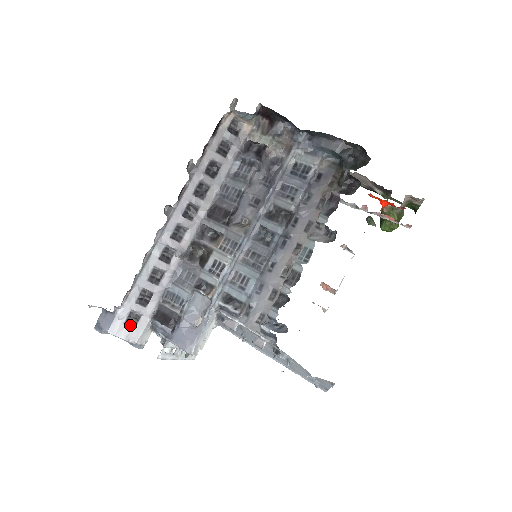
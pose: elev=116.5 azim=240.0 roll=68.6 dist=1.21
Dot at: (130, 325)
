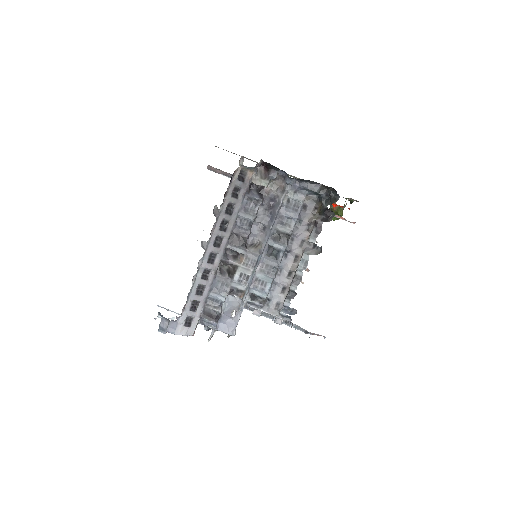
Dot at: (187, 325)
